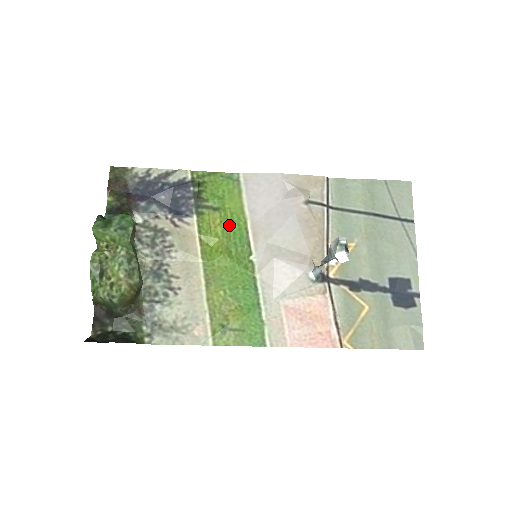
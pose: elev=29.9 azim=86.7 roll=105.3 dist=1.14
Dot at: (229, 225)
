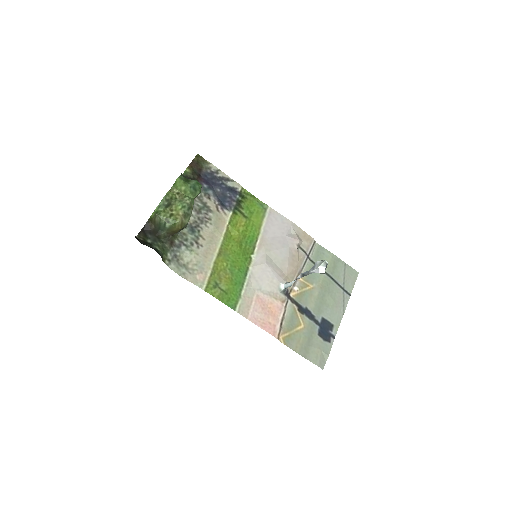
Dot at: (248, 230)
